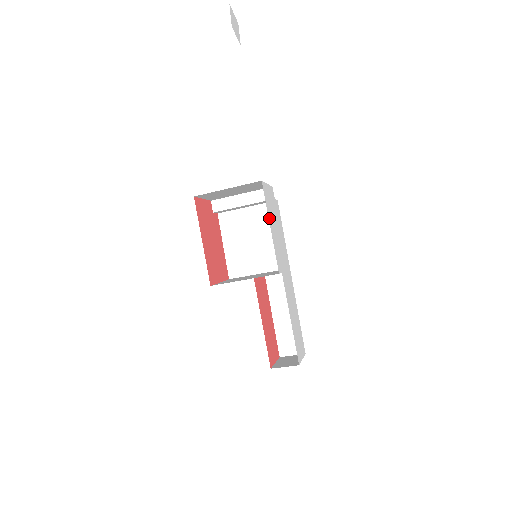
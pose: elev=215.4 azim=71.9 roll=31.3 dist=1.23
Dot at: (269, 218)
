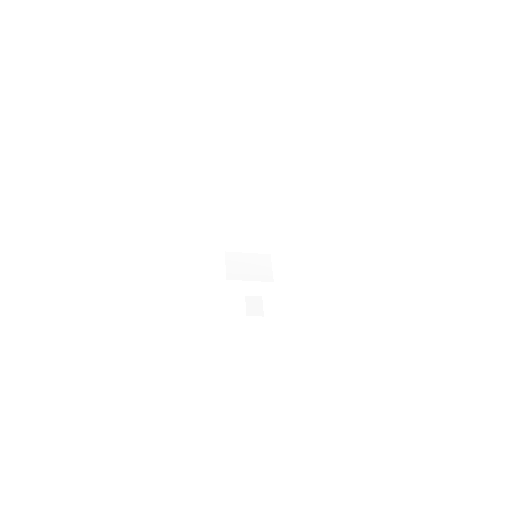
Dot at: occluded
